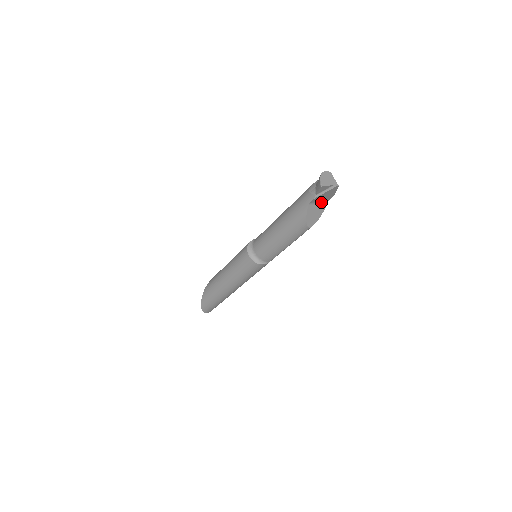
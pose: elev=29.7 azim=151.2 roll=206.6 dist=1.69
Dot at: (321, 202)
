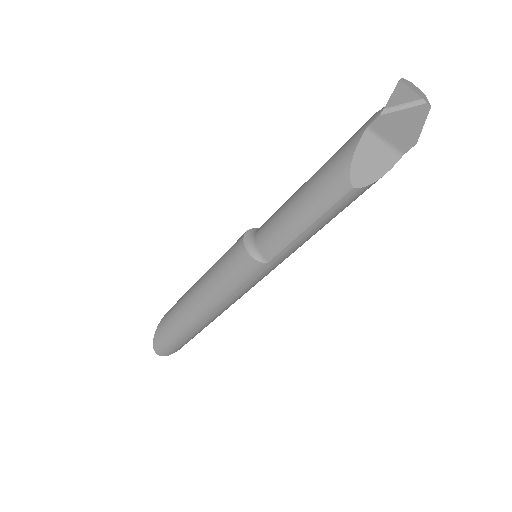
Dot at: (389, 146)
